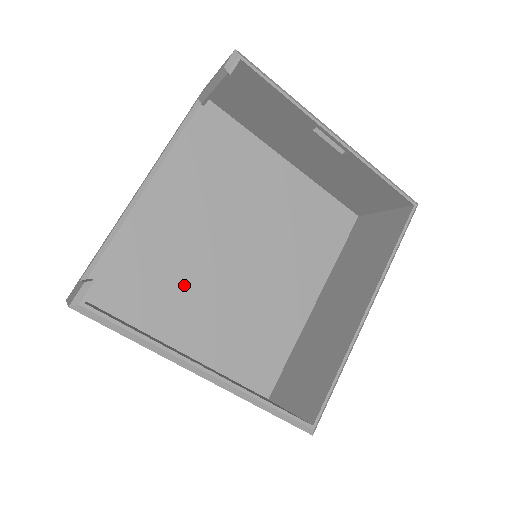
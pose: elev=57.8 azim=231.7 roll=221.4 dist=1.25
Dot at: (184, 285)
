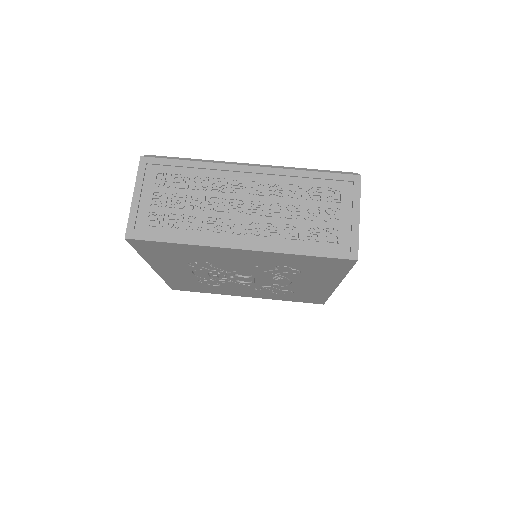
Dot at: occluded
